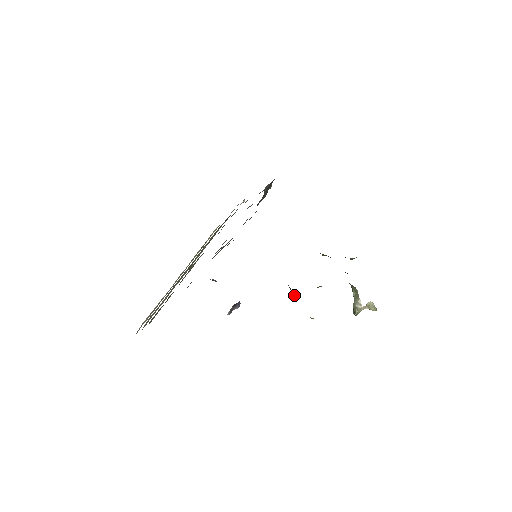
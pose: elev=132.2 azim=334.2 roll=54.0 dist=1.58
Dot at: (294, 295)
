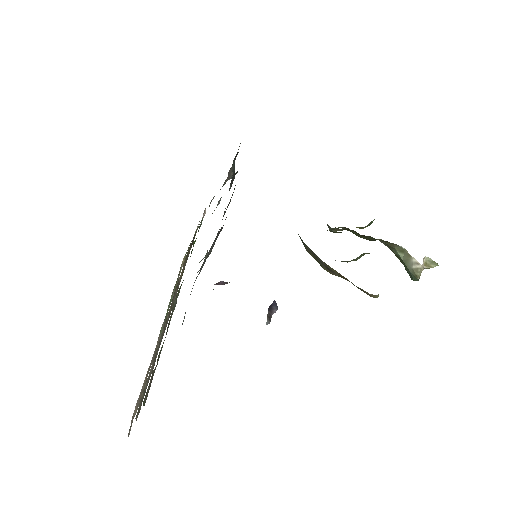
Dot at: (337, 275)
